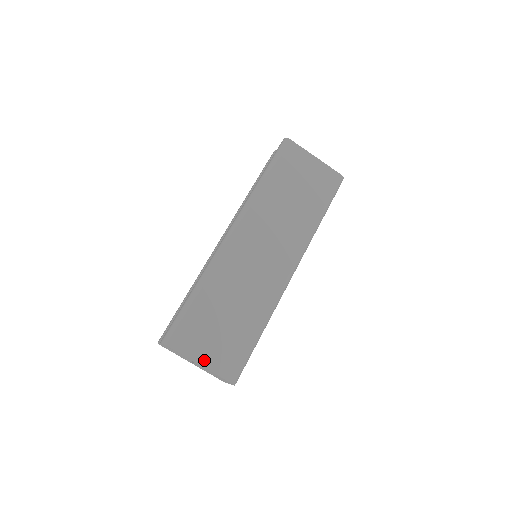
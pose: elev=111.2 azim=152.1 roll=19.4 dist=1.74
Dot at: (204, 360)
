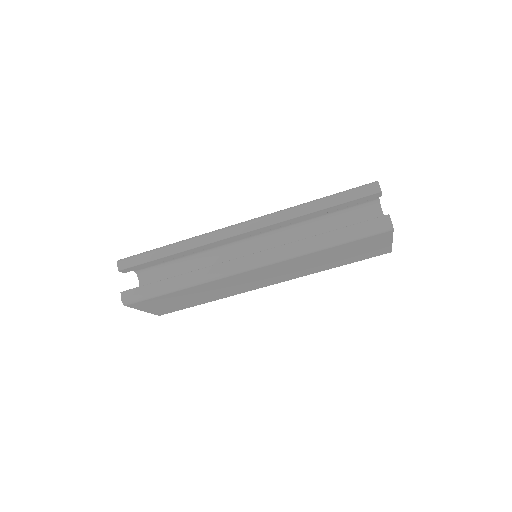
Dot at: (149, 310)
